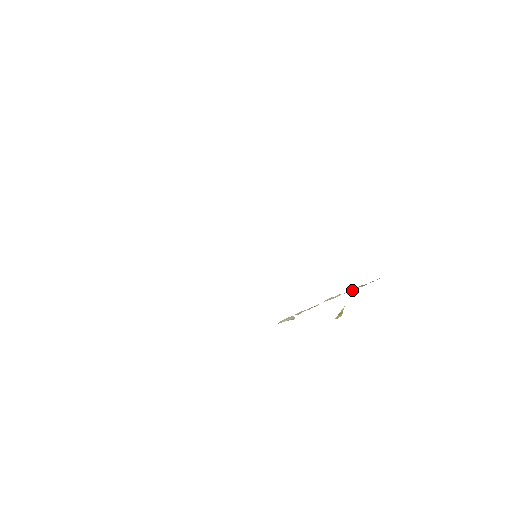
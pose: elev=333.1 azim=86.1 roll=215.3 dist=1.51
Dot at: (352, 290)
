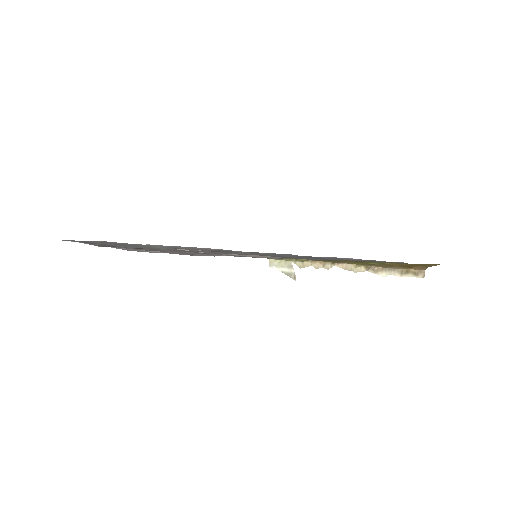
Dot at: (383, 274)
